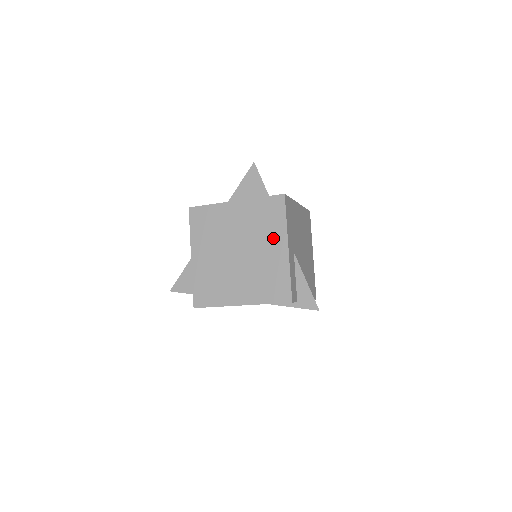
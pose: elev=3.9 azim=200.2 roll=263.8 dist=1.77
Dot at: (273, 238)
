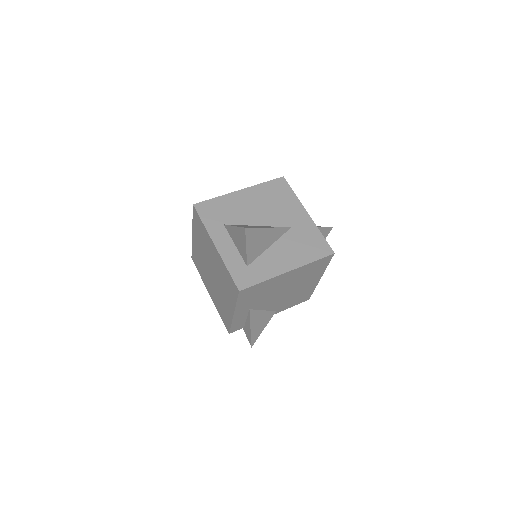
Dot at: (228, 298)
